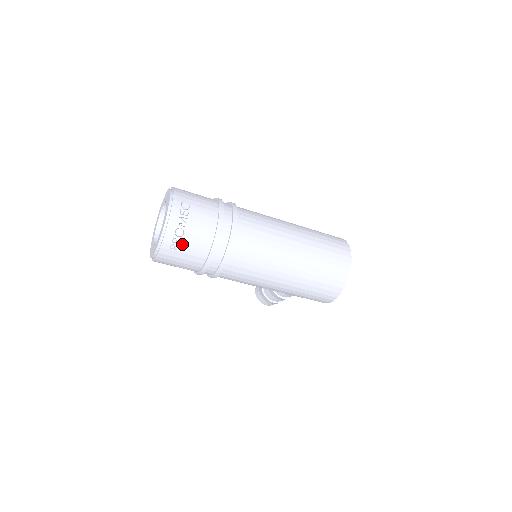
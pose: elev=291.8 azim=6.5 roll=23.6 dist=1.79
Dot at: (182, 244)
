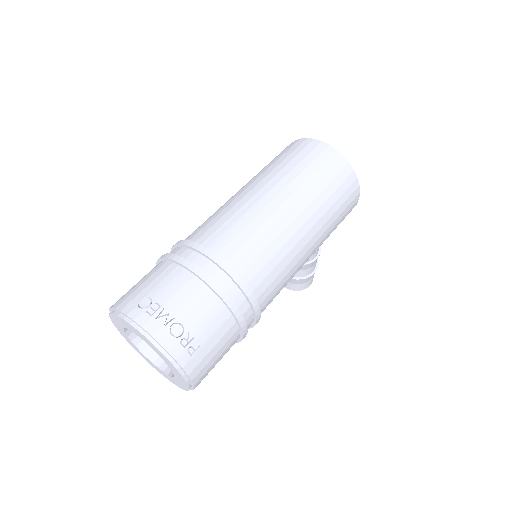
Dot at: (195, 335)
